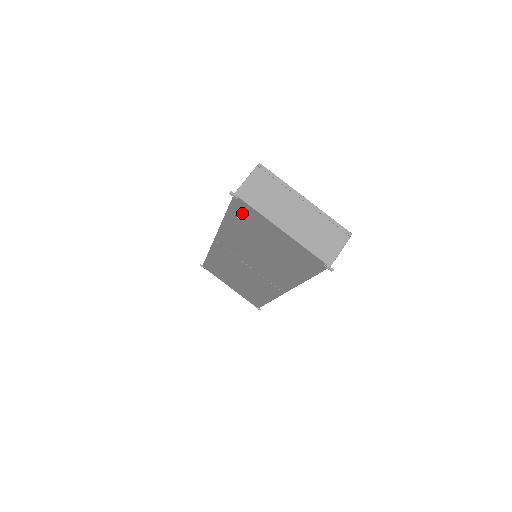
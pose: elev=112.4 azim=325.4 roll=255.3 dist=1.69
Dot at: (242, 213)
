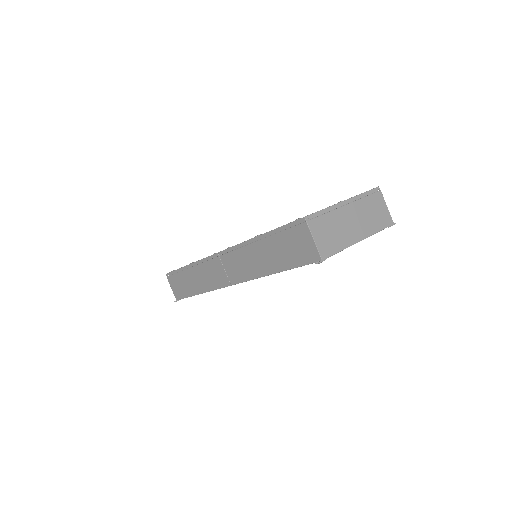
Dot at: occluded
